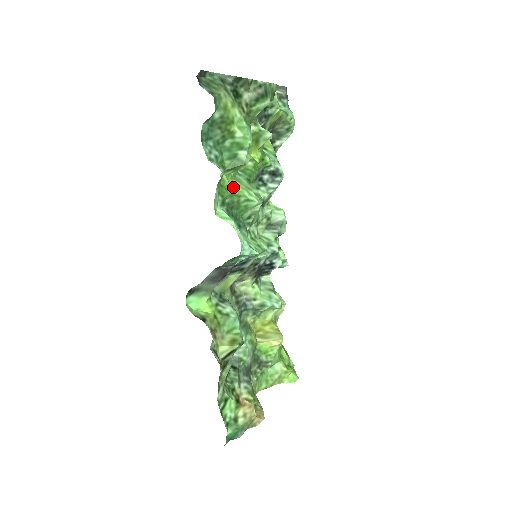
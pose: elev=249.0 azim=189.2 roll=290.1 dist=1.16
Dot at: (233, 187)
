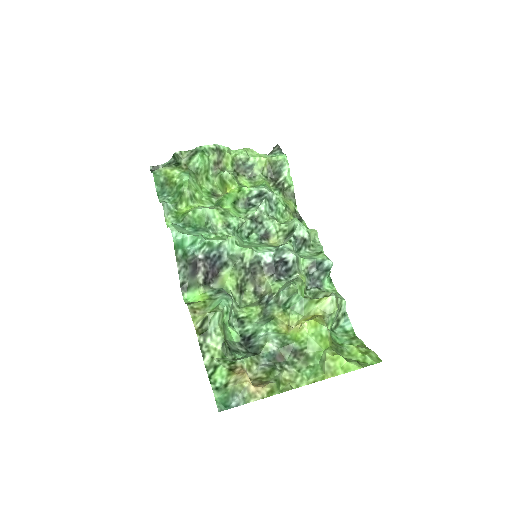
Dot at: (188, 211)
